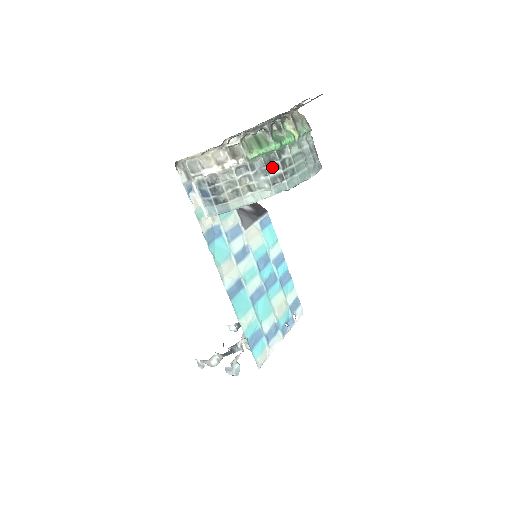
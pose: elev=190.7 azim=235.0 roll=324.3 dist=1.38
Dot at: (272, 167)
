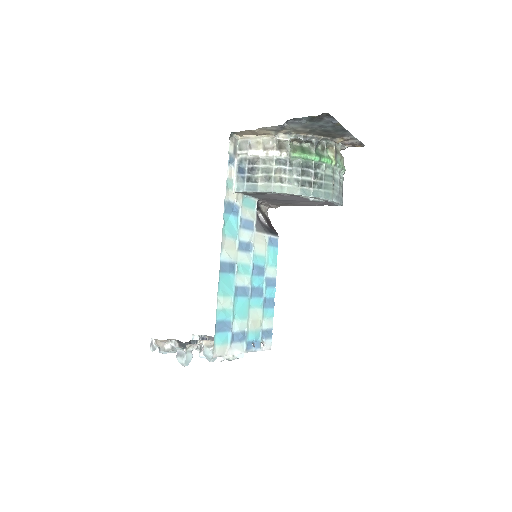
Dot at: (306, 173)
